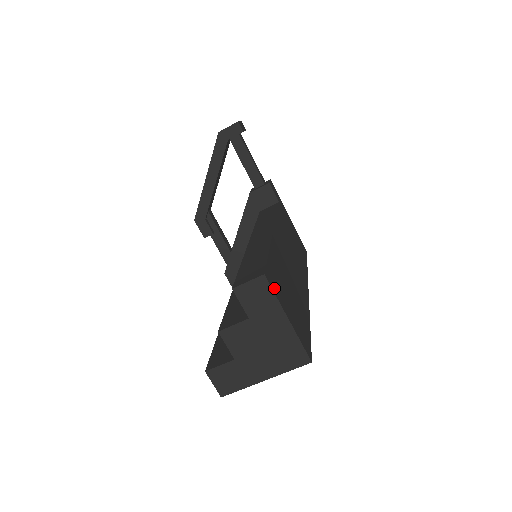
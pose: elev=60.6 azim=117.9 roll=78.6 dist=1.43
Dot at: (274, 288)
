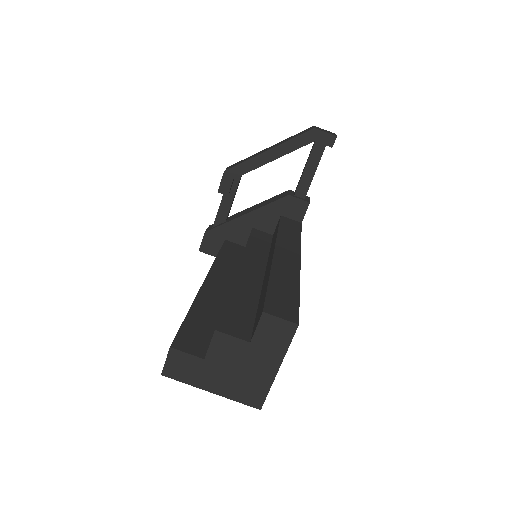
Dot at: occluded
